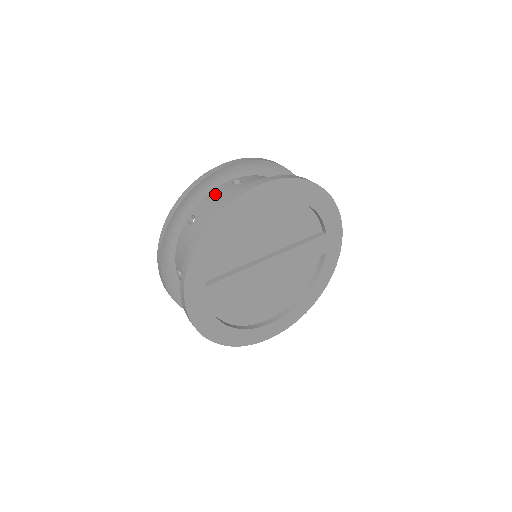
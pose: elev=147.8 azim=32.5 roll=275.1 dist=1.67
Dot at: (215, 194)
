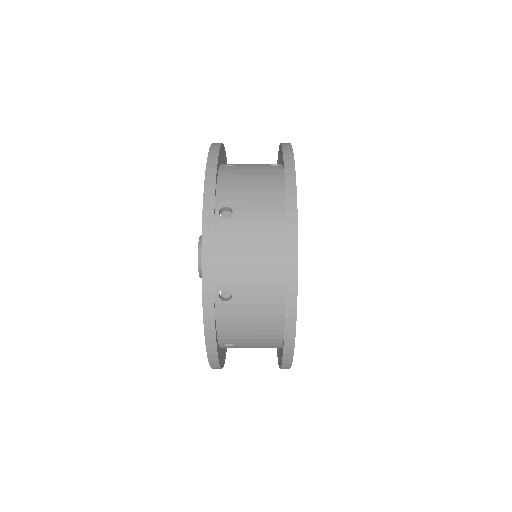
Dot at: (226, 248)
